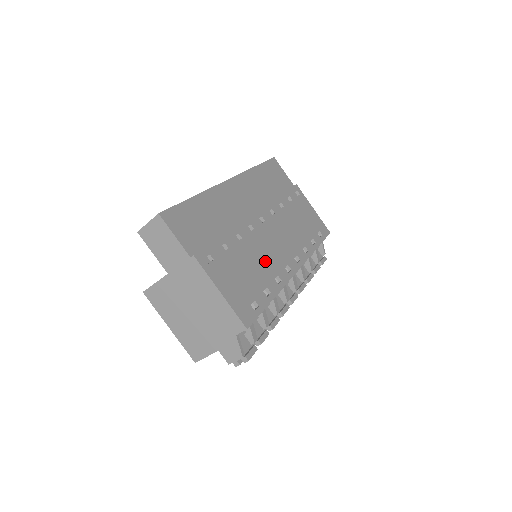
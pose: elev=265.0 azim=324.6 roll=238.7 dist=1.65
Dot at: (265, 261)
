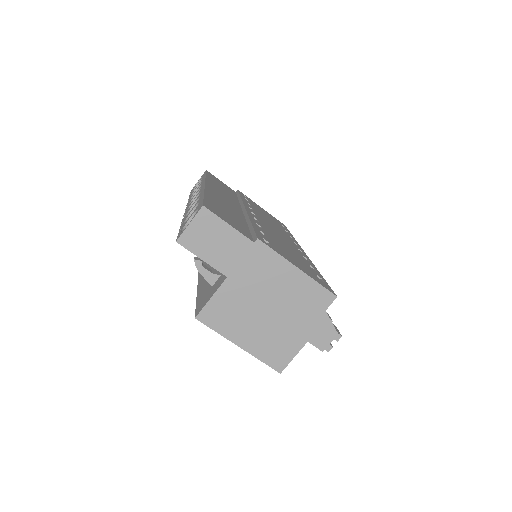
Dot at: (287, 244)
